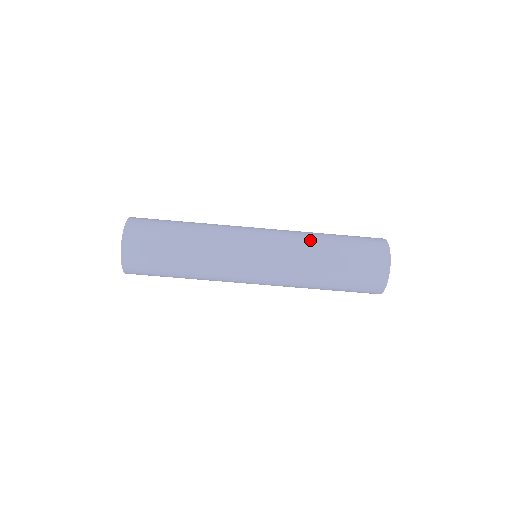
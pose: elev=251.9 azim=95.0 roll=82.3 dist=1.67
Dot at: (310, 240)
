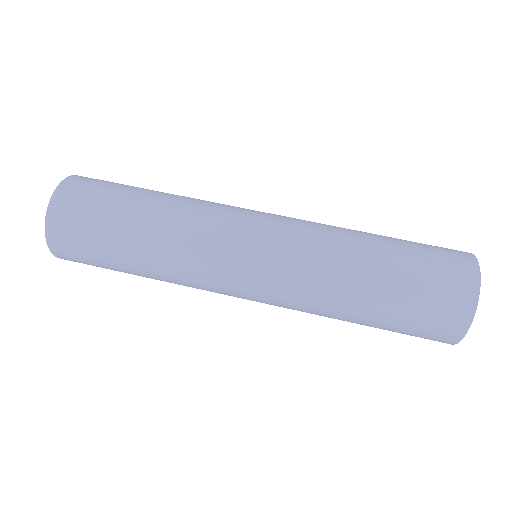
Dot at: occluded
